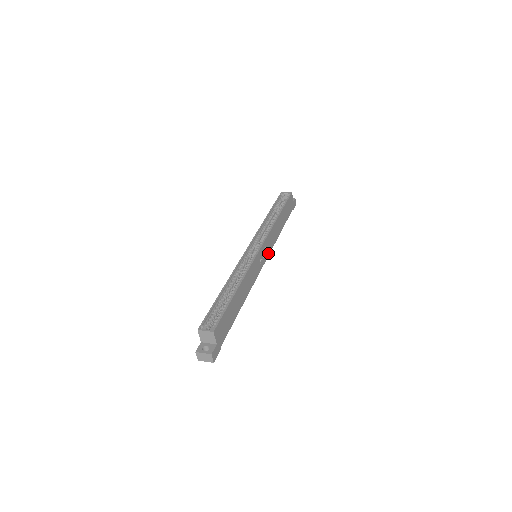
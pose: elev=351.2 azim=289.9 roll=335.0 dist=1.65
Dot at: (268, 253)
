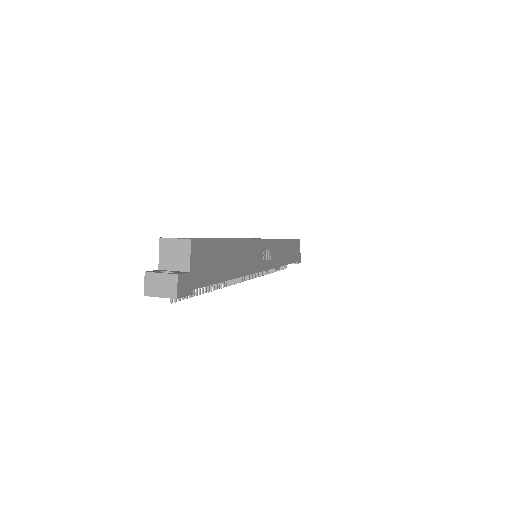
Dot at: (271, 265)
